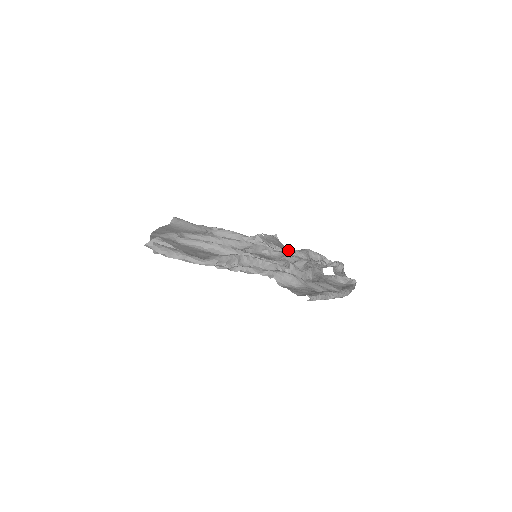
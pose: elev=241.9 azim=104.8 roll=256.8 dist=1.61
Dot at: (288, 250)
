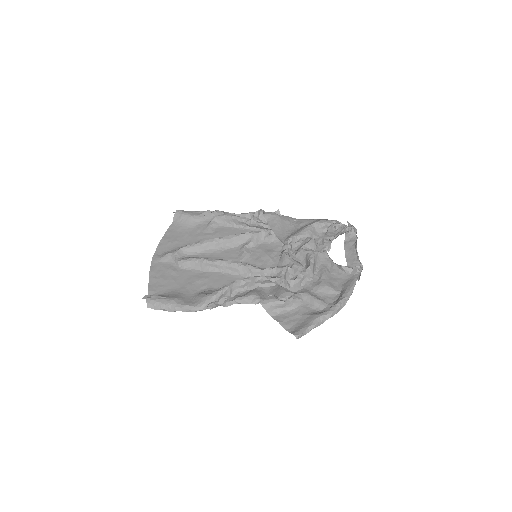
Dot at: (287, 241)
